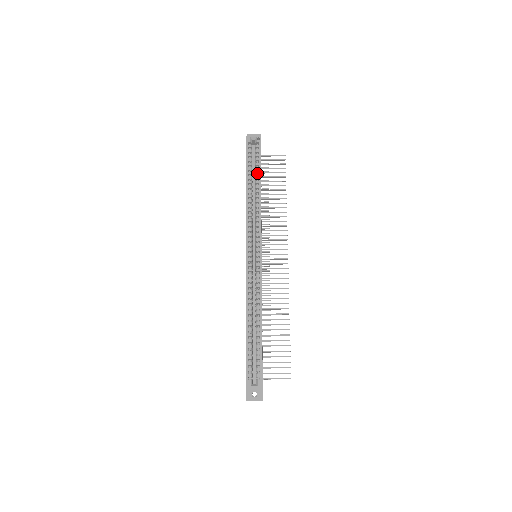
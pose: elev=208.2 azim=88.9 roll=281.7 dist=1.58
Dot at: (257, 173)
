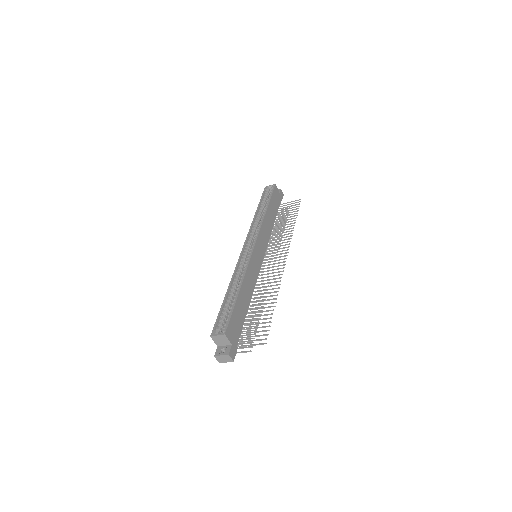
Dot at: (267, 203)
